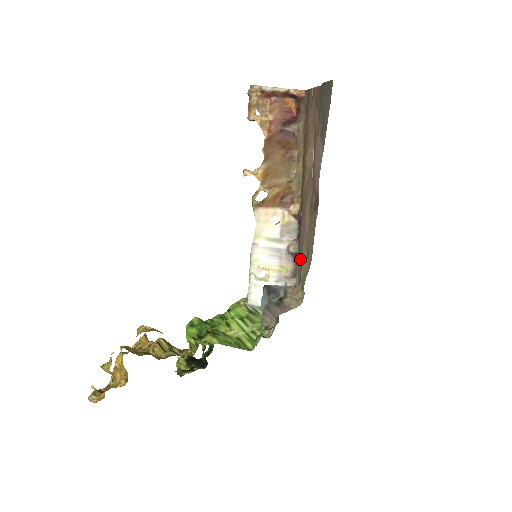
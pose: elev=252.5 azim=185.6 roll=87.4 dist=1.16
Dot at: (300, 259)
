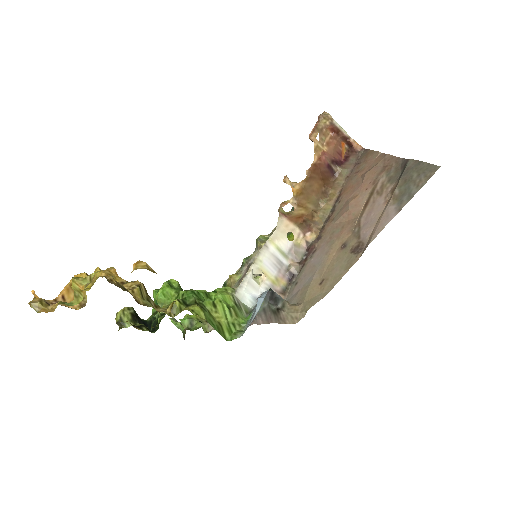
Dot at: (302, 283)
